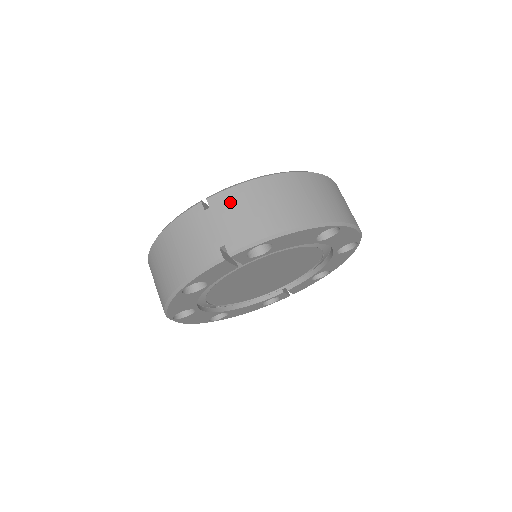
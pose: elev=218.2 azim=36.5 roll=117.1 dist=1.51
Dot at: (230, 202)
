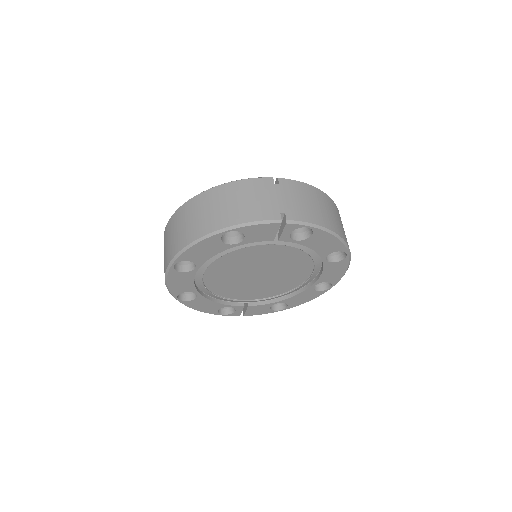
Dot at: (296, 189)
